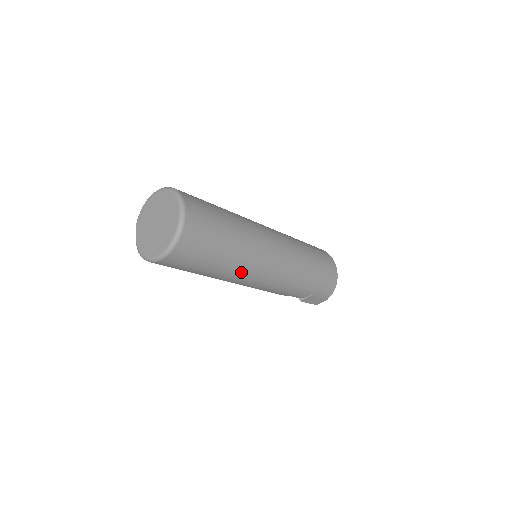
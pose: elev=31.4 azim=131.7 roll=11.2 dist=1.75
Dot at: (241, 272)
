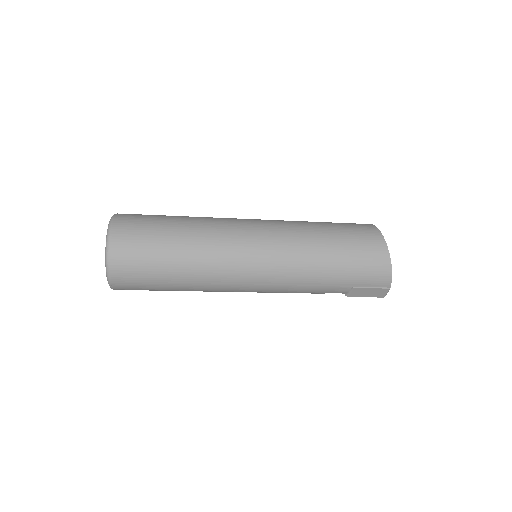
Dot at: (214, 280)
